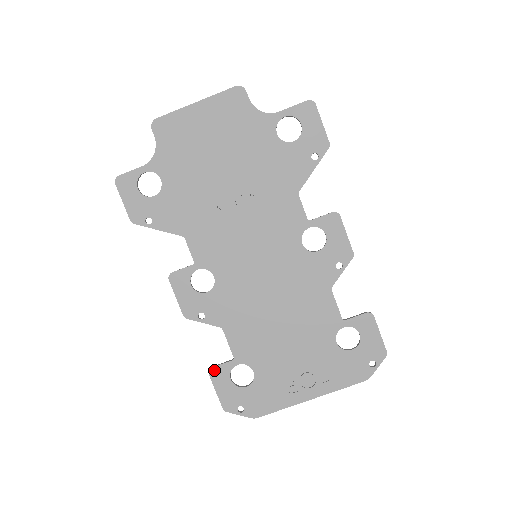
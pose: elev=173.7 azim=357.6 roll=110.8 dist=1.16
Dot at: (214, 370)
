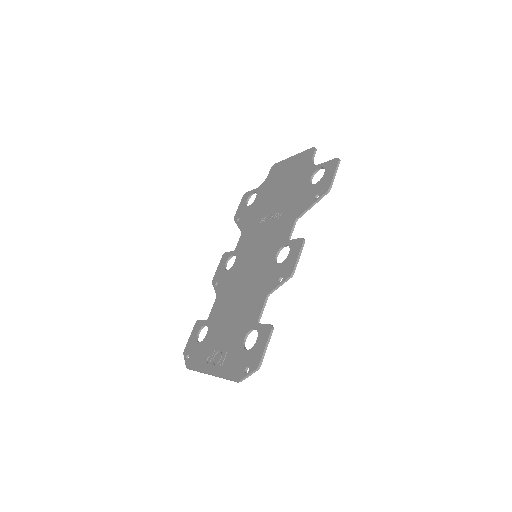
Dot at: (198, 322)
